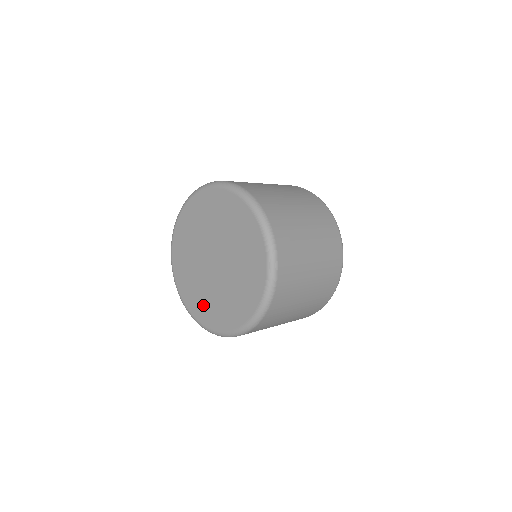
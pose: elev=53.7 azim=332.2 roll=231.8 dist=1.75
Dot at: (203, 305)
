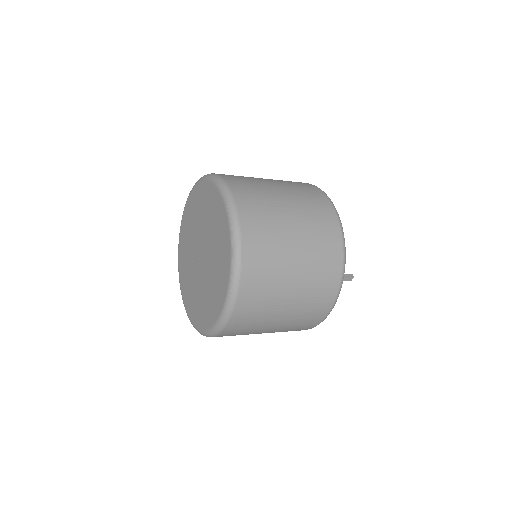
Dot at: (193, 302)
